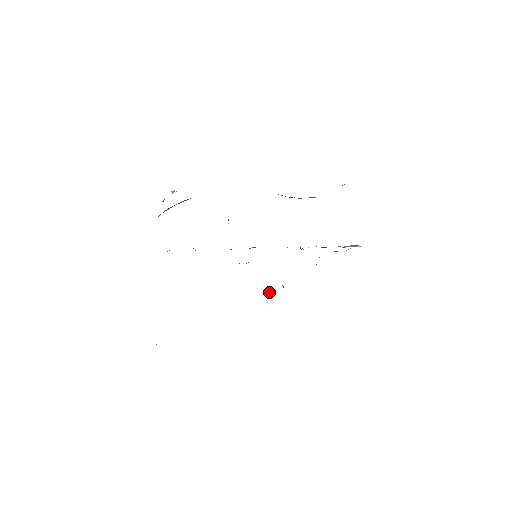
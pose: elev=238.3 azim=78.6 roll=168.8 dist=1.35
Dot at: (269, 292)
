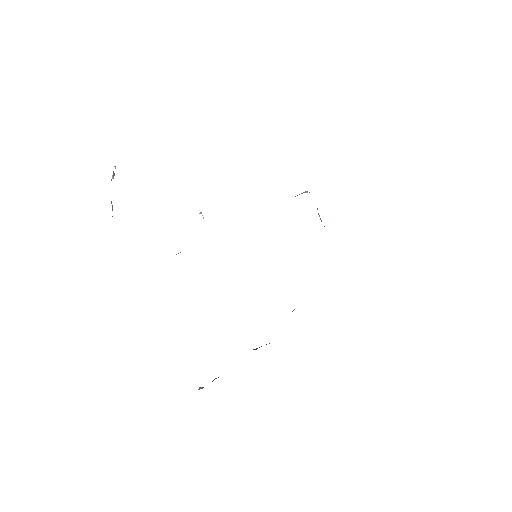
Dot at: (293, 310)
